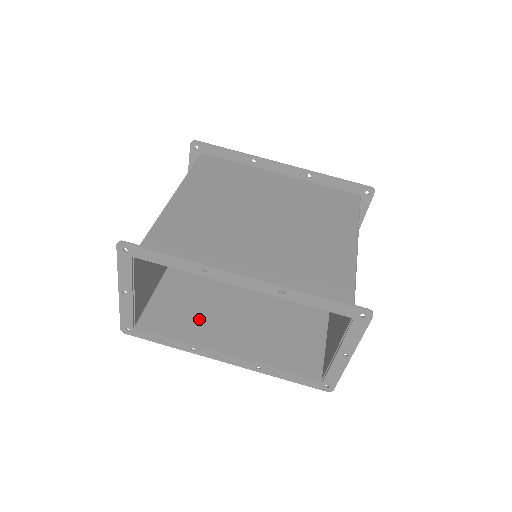
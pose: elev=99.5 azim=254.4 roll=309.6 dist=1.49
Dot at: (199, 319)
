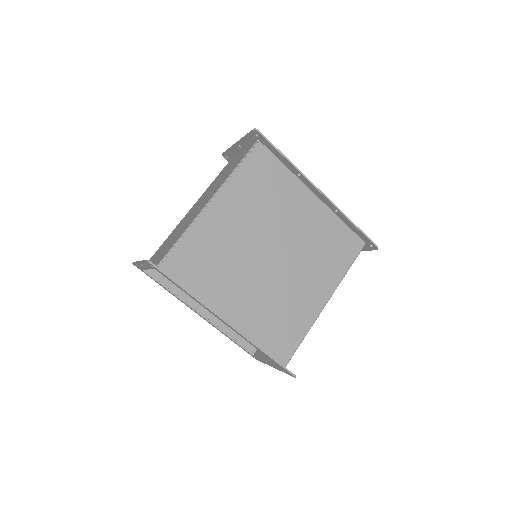
Dot at: occluded
